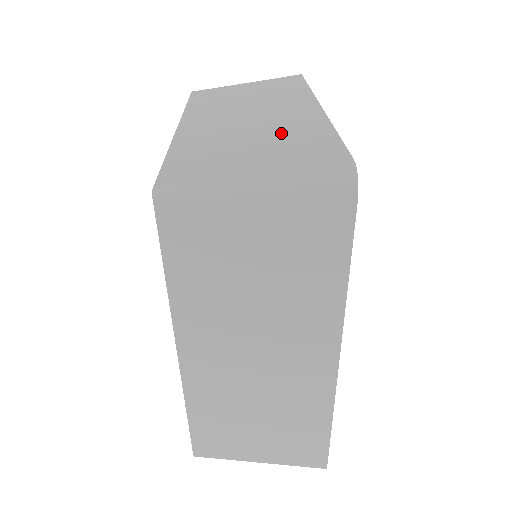
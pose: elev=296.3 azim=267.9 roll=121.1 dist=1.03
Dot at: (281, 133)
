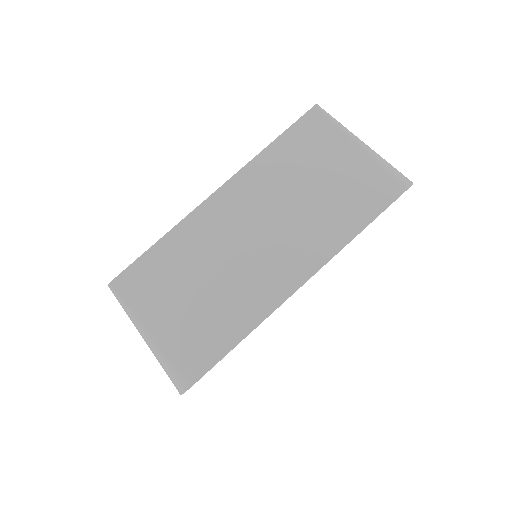
Dot at: (224, 300)
